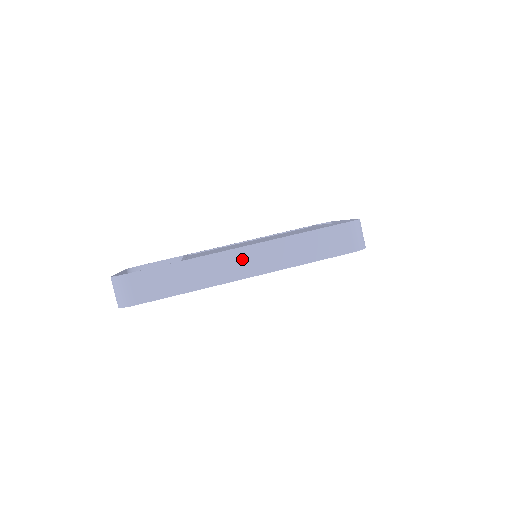
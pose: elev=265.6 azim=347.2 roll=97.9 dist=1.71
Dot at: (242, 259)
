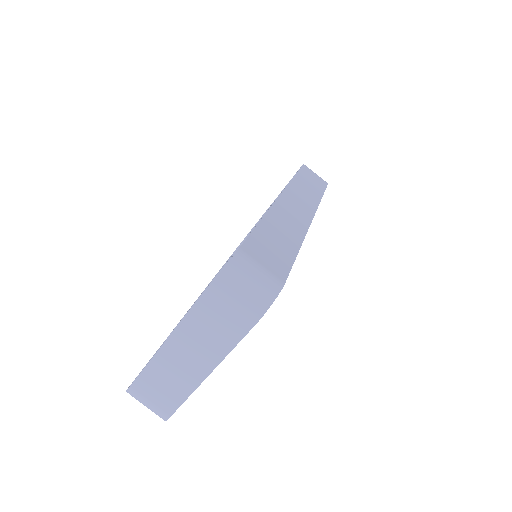
Dot at: (292, 204)
